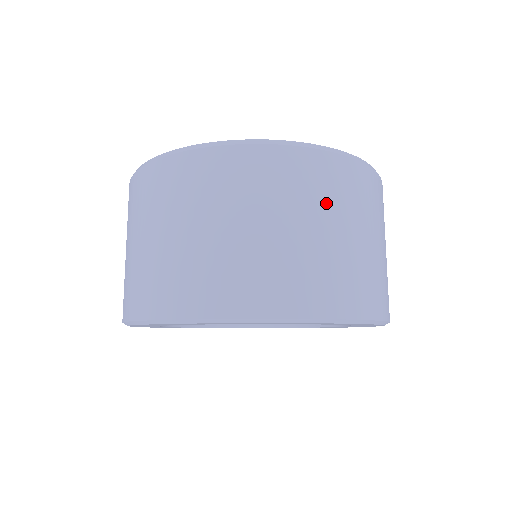
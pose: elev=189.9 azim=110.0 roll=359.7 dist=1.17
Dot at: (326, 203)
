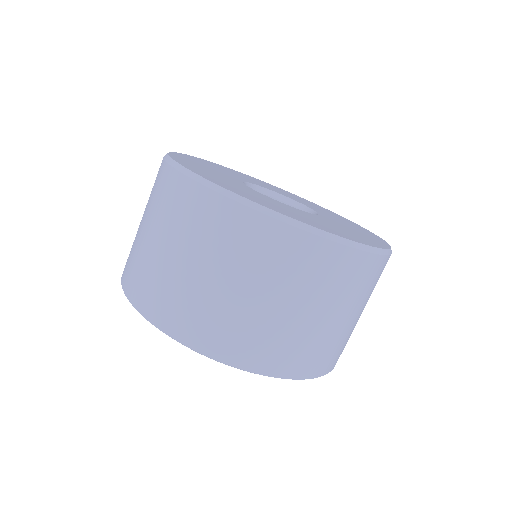
Dot at: (369, 295)
